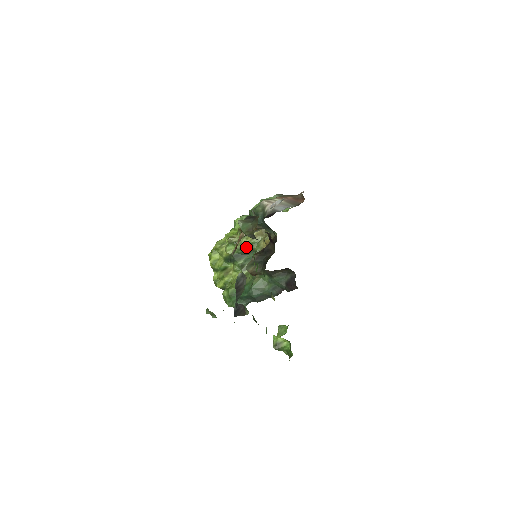
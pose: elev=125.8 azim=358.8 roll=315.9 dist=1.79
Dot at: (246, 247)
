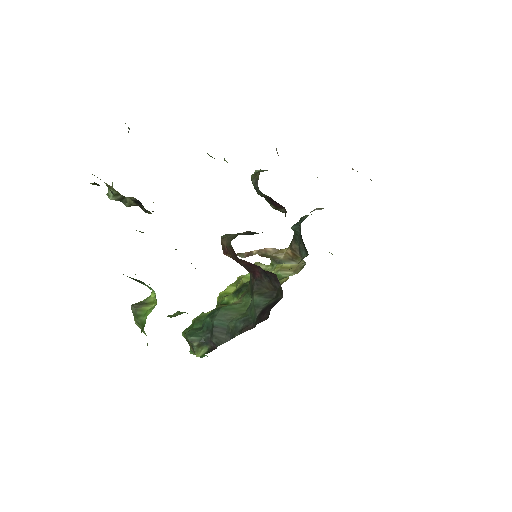
Dot at: occluded
